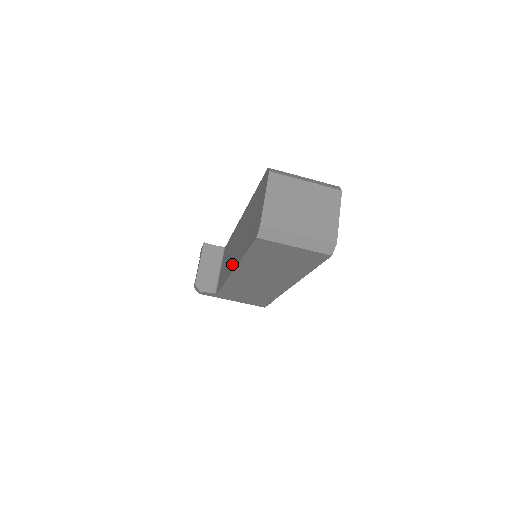
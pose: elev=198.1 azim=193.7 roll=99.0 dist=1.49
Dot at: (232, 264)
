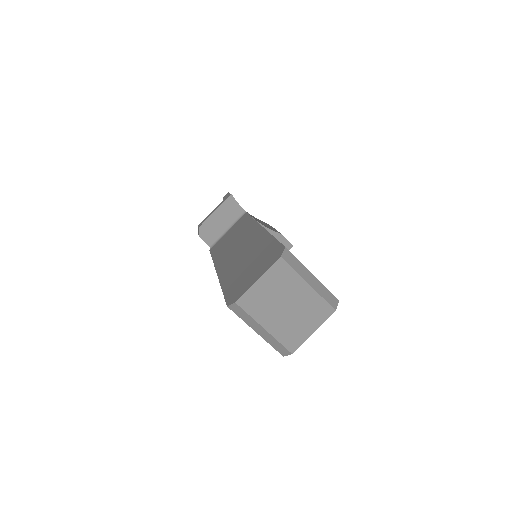
Dot at: (223, 262)
